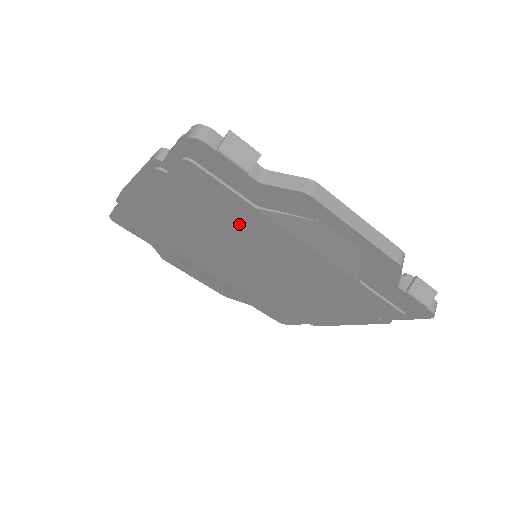
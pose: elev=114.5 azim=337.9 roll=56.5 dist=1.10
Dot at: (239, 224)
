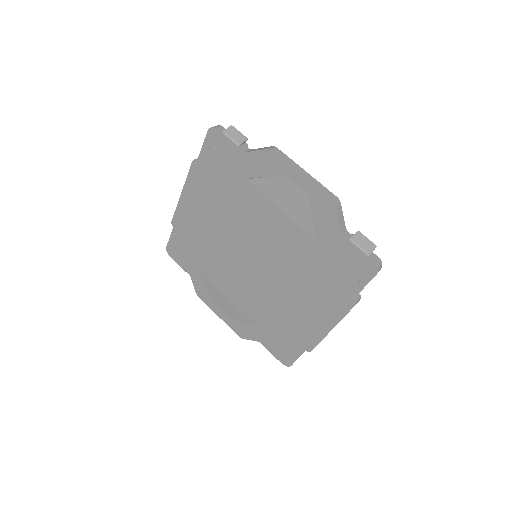
Dot at: (239, 205)
